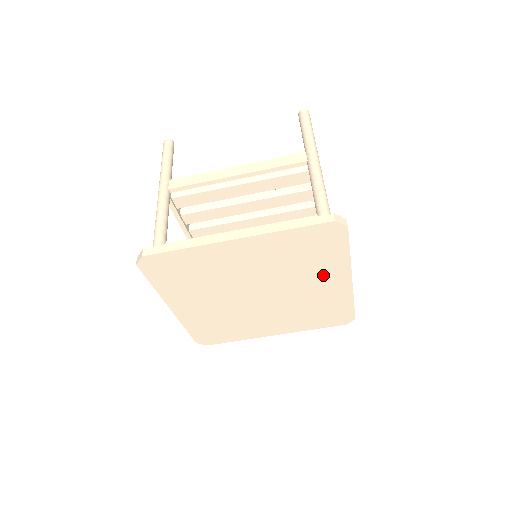
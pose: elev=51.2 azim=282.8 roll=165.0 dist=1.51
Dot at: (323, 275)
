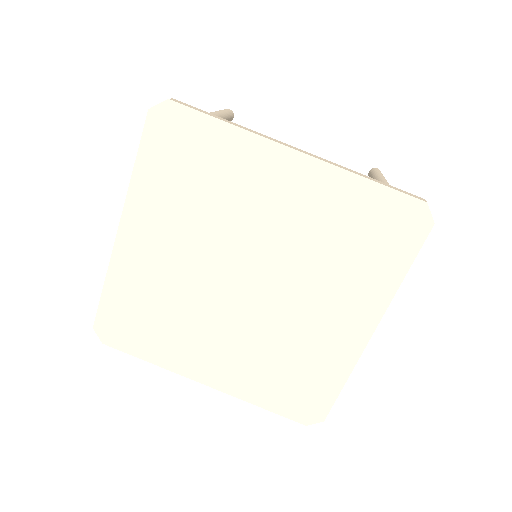
Dot at: (347, 298)
